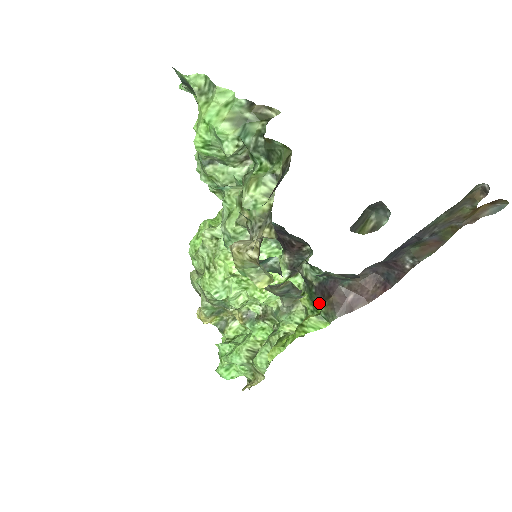
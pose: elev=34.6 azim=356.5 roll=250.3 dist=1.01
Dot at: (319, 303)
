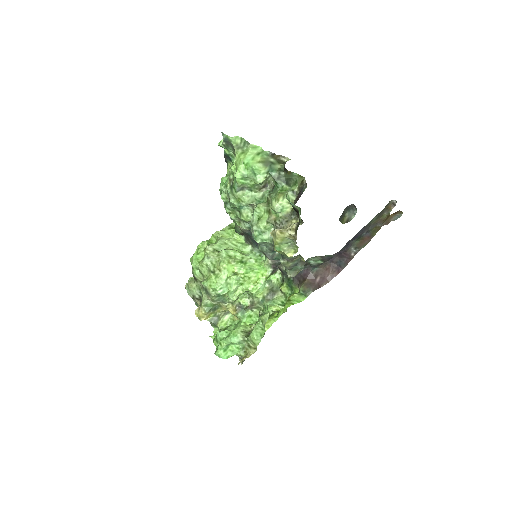
Dot at: (297, 286)
